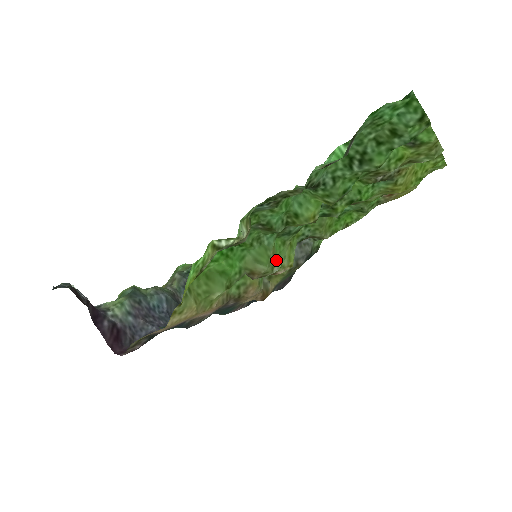
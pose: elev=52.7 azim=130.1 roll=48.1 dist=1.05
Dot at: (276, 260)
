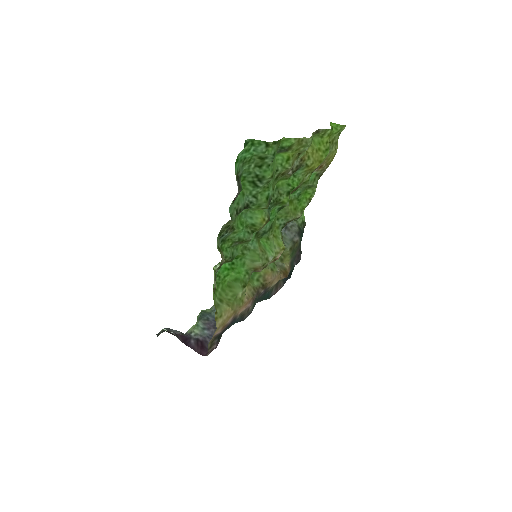
Dot at: (267, 253)
